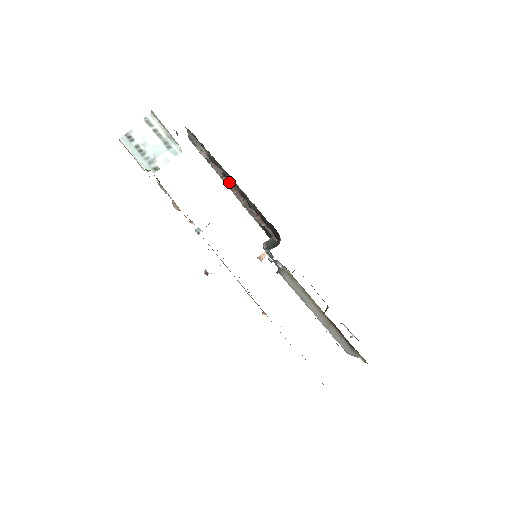
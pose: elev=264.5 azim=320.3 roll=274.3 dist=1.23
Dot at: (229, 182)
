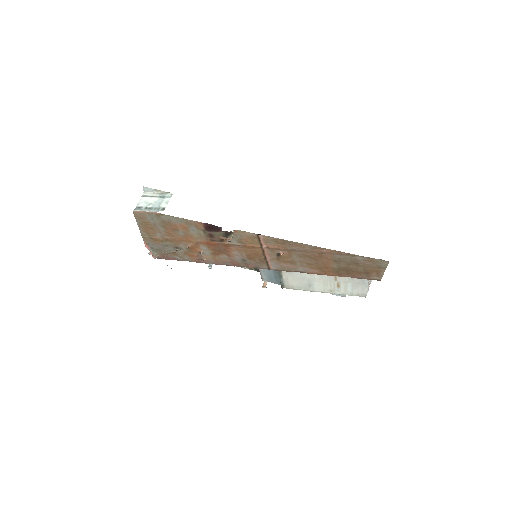
Dot at: occluded
